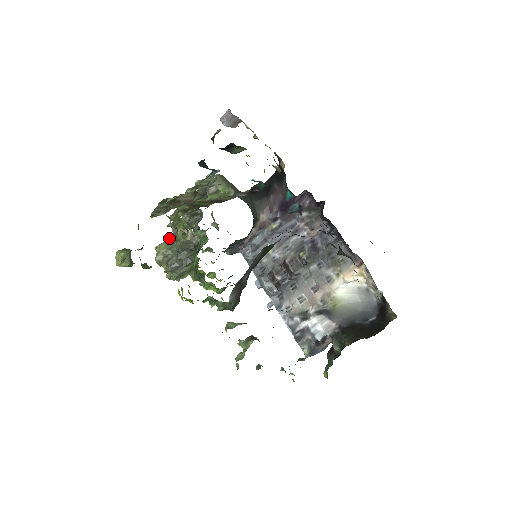
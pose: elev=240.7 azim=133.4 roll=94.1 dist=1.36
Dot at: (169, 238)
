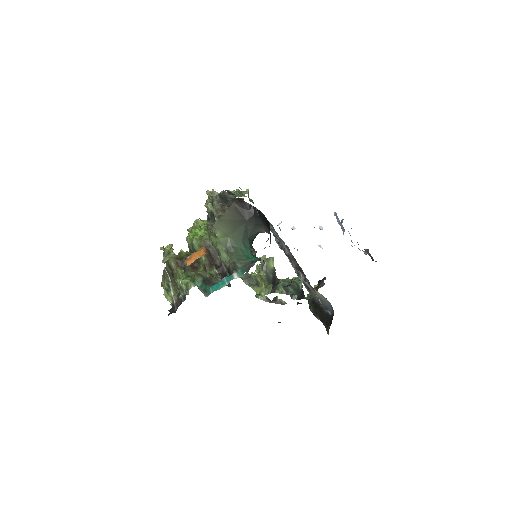
Dot at: occluded
